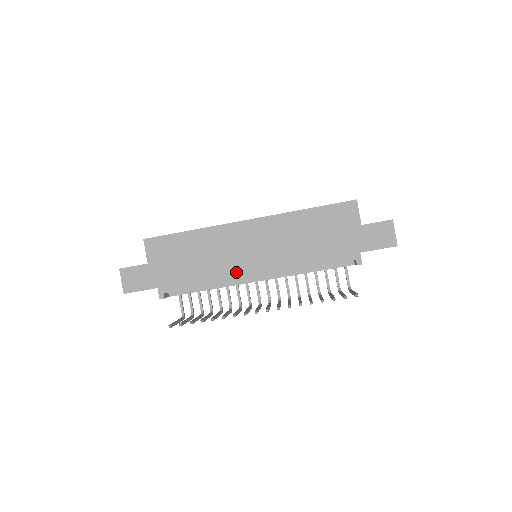
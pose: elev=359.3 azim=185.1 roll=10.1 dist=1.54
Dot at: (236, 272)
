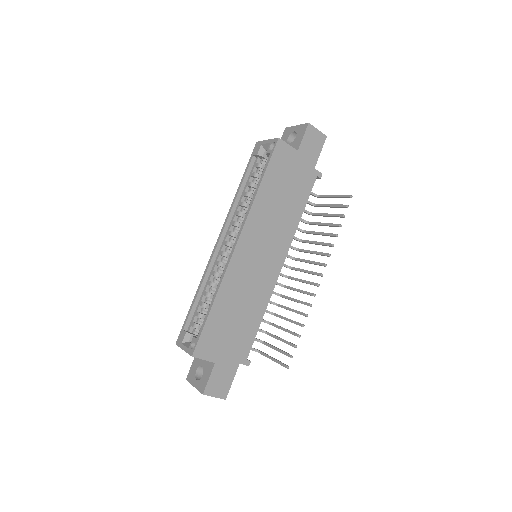
Dot at: (269, 283)
